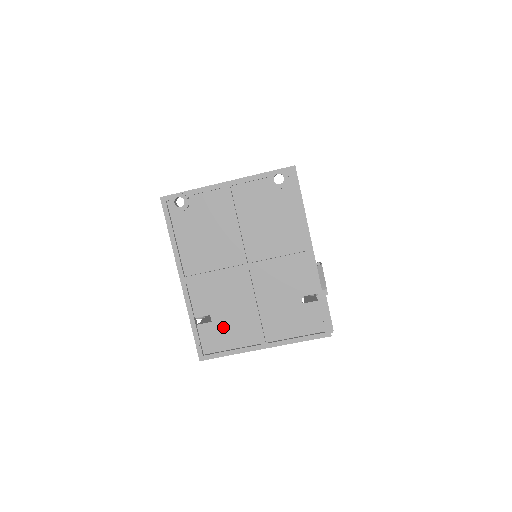
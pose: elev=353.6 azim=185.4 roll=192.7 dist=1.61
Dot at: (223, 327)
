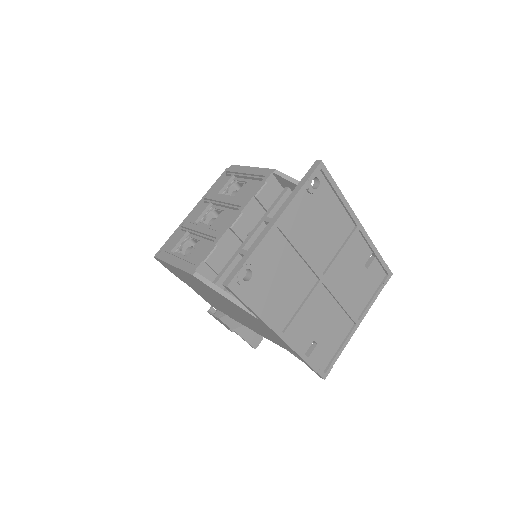
Dot at: (326, 339)
